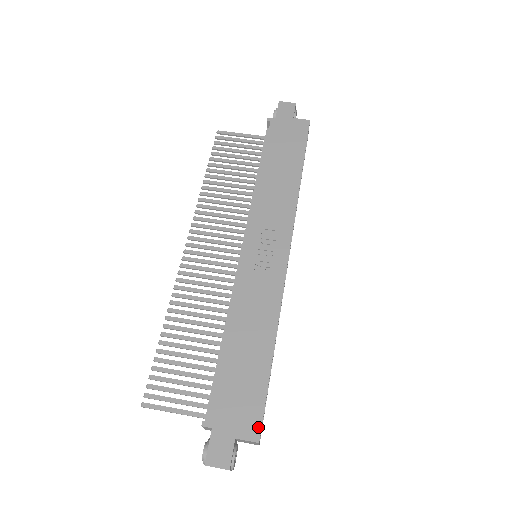
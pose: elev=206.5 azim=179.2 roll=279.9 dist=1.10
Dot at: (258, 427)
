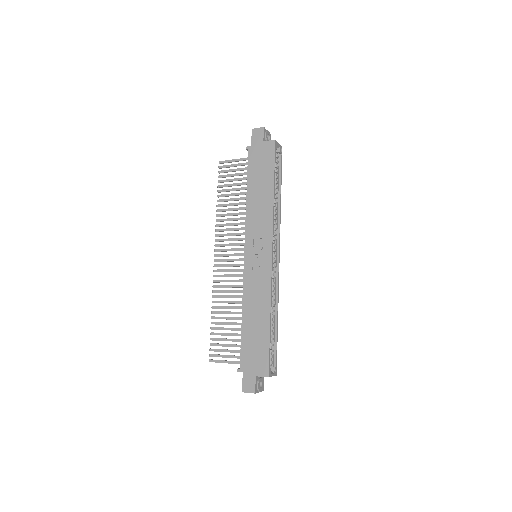
Dot at: (267, 369)
